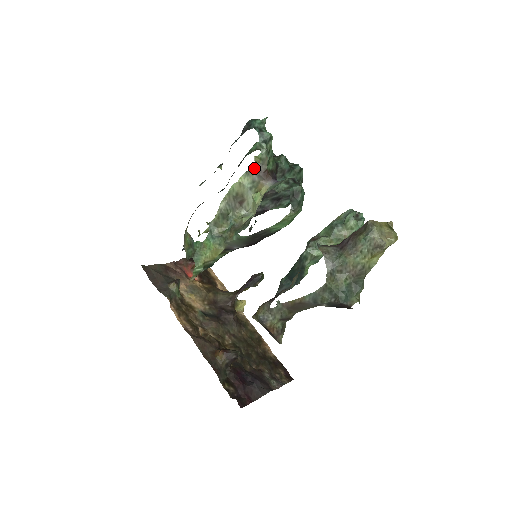
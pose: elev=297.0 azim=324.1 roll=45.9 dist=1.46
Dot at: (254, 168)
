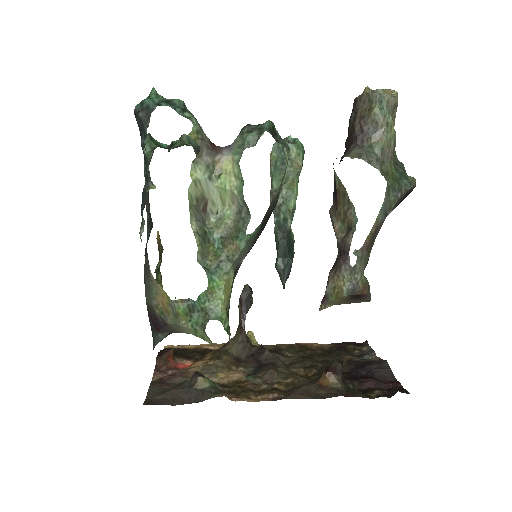
Dot at: occluded
